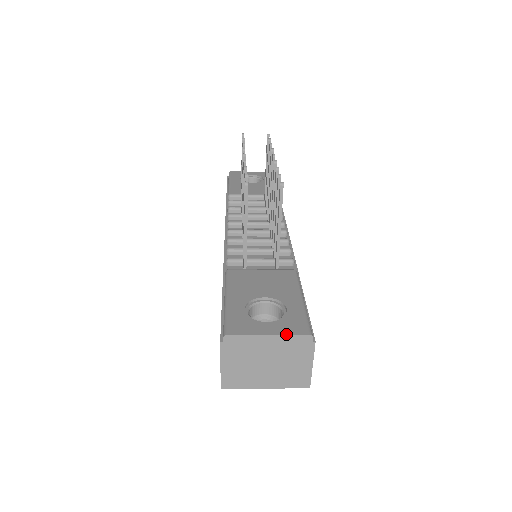
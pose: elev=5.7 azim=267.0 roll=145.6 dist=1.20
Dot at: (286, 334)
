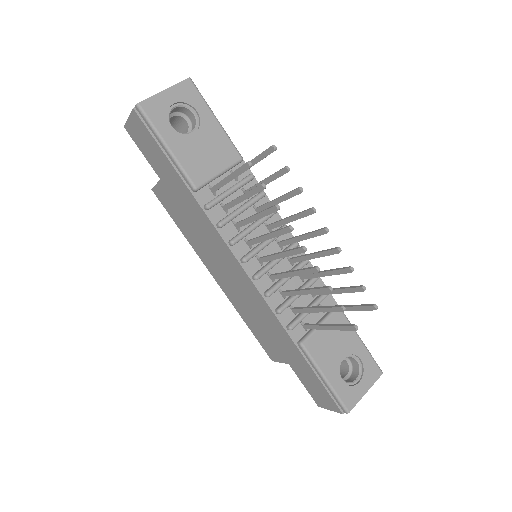
Dot at: (373, 384)
